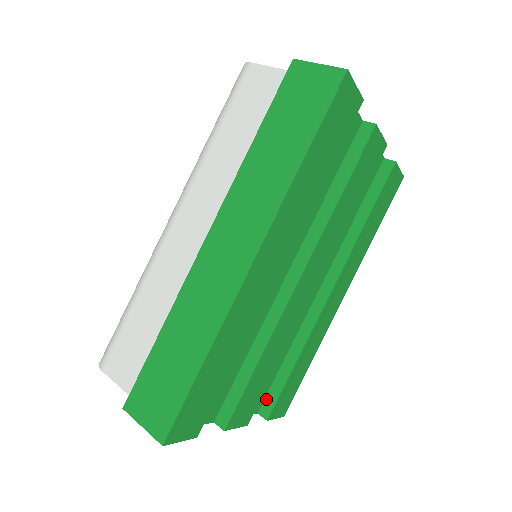
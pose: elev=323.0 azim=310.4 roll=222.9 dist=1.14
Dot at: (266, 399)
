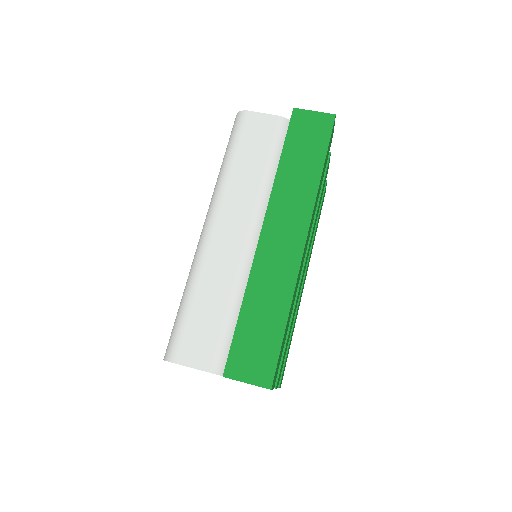
Dot at: occluded
